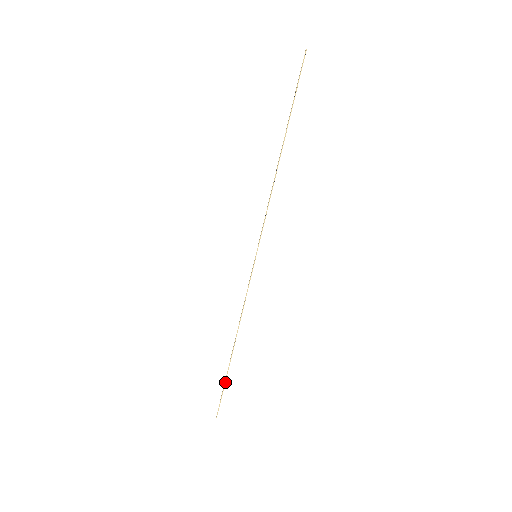
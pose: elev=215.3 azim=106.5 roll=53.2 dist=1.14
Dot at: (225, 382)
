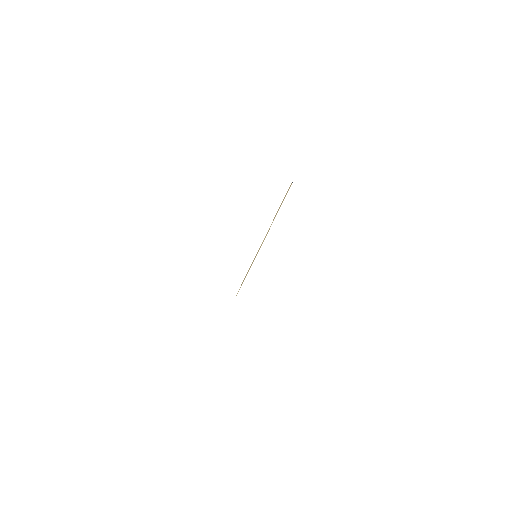
Dot at: occluded
